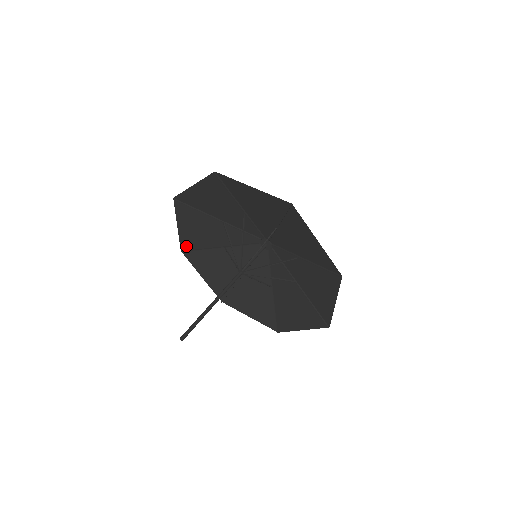
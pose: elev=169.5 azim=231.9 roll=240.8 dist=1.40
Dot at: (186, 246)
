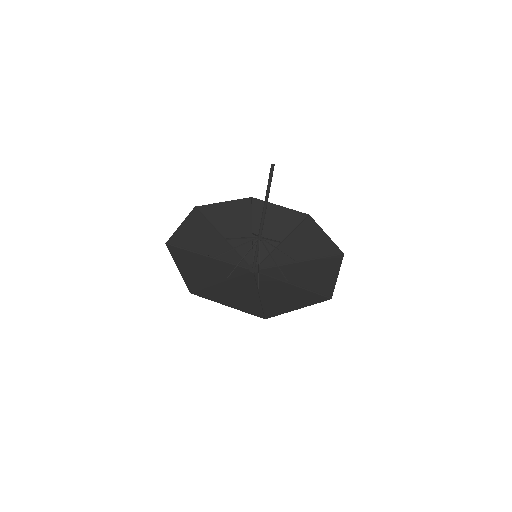
Dot at: (175, 242)
